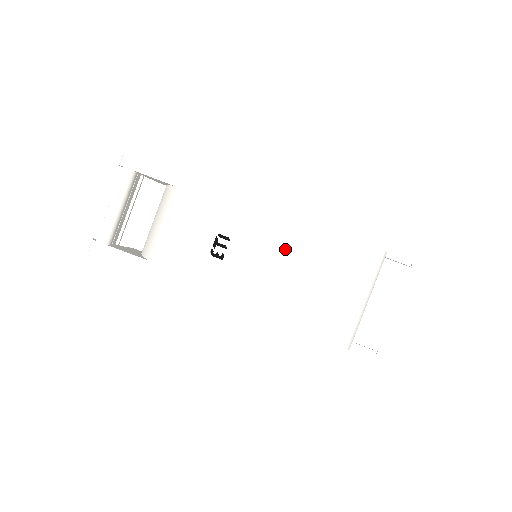
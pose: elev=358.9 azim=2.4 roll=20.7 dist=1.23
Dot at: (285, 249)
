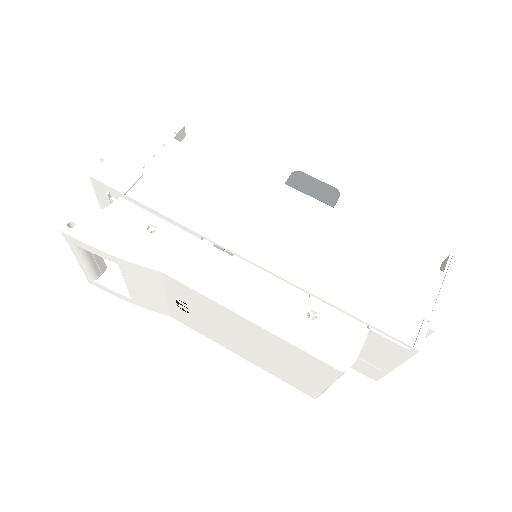
Dot at: (239, 330)
